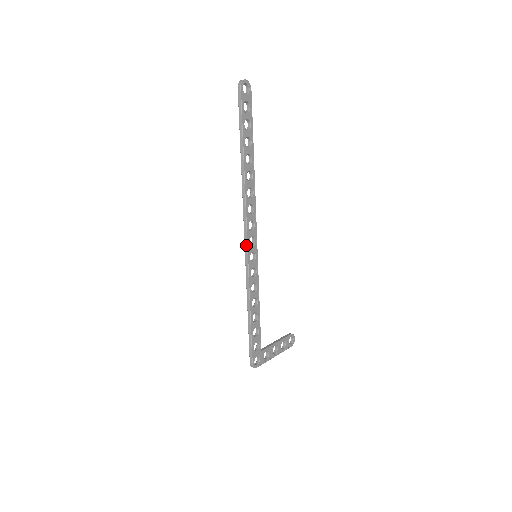
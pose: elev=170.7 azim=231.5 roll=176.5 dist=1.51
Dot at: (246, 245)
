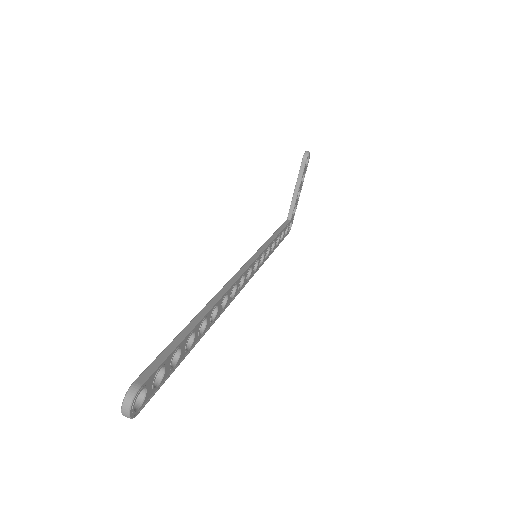
Dot at: (246, 282)
